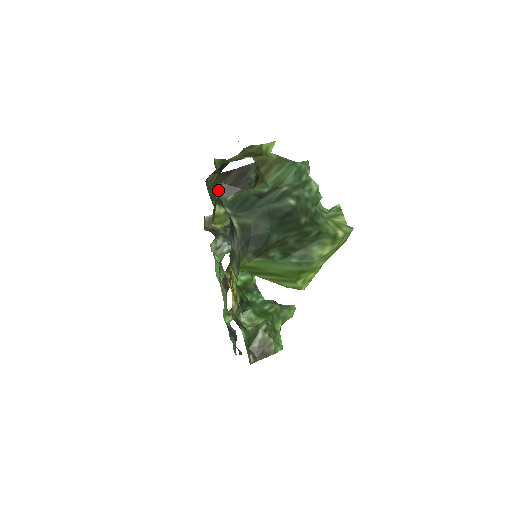
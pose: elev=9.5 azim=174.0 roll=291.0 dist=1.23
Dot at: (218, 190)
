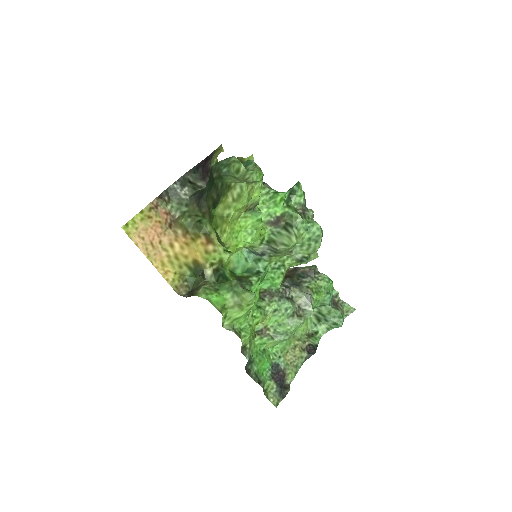
Dot at: occluded
